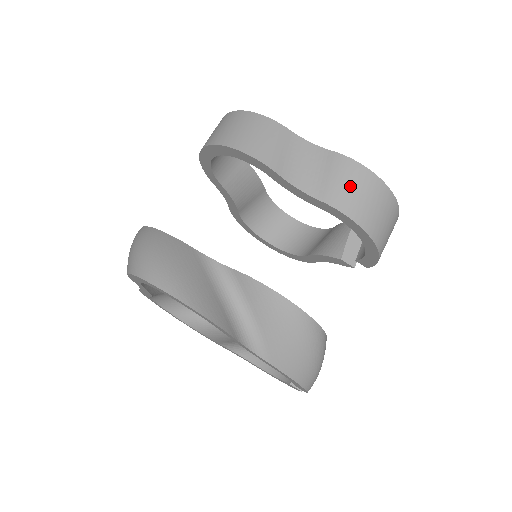
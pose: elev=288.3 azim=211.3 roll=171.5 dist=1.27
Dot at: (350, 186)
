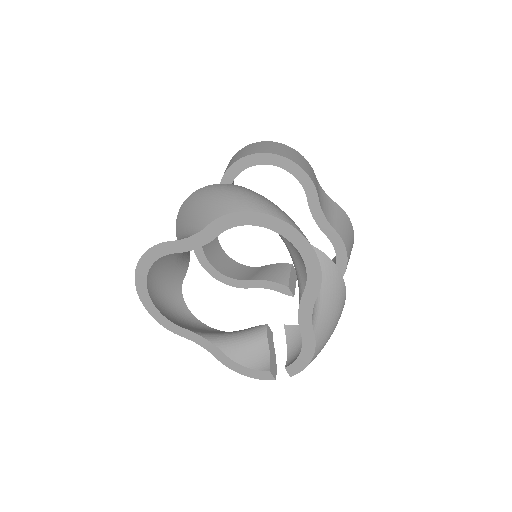
Dot at: (346, 229)
